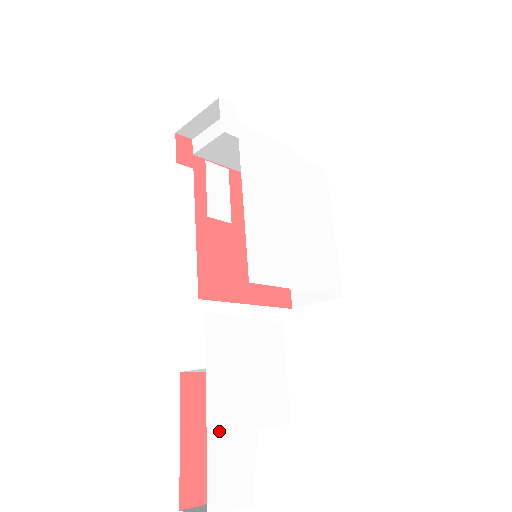
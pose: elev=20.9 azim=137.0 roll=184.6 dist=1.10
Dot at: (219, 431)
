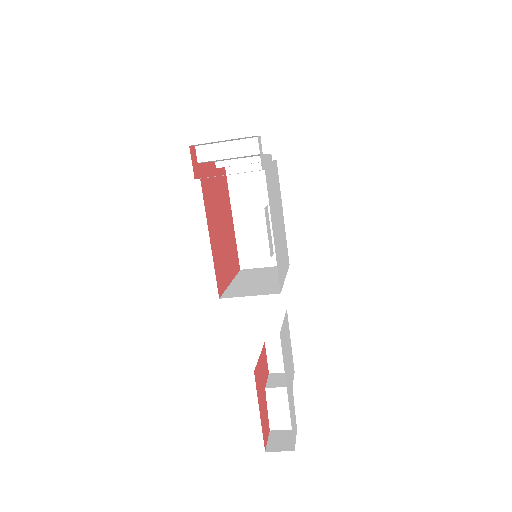
Dot at: (290, 402)
